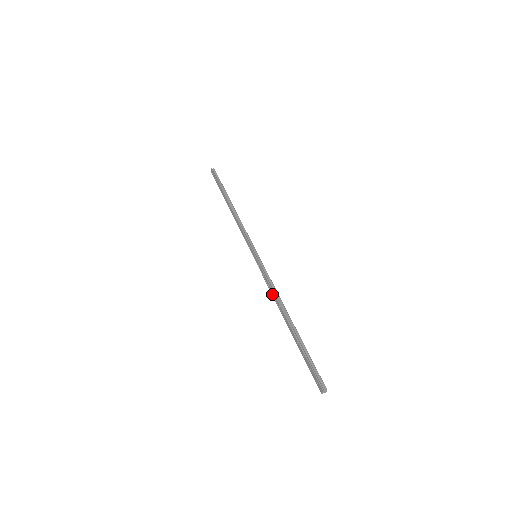
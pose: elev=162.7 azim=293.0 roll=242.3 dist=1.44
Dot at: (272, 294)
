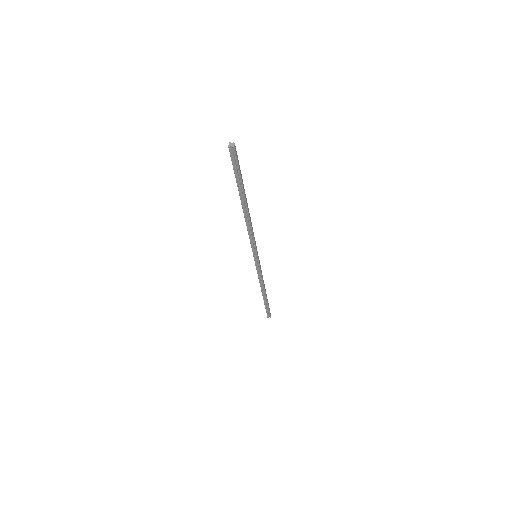
Dot at: (247, 229)
